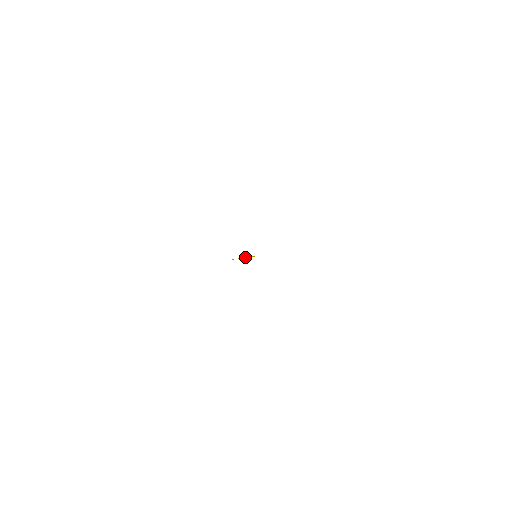
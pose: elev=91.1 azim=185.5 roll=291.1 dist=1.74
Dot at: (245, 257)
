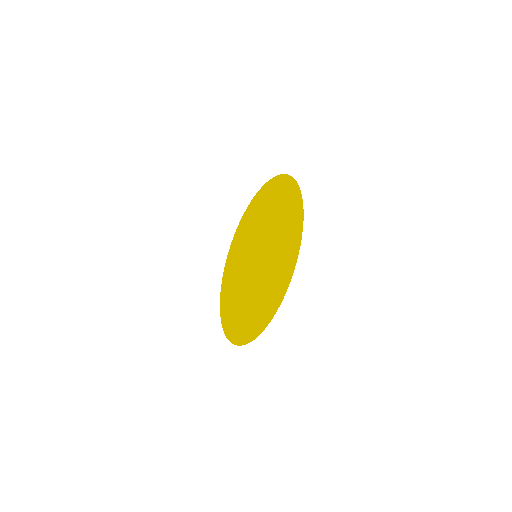
Dot at: (257, 232)
